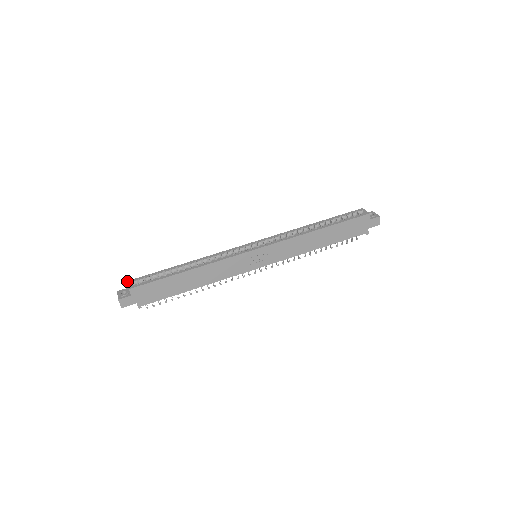
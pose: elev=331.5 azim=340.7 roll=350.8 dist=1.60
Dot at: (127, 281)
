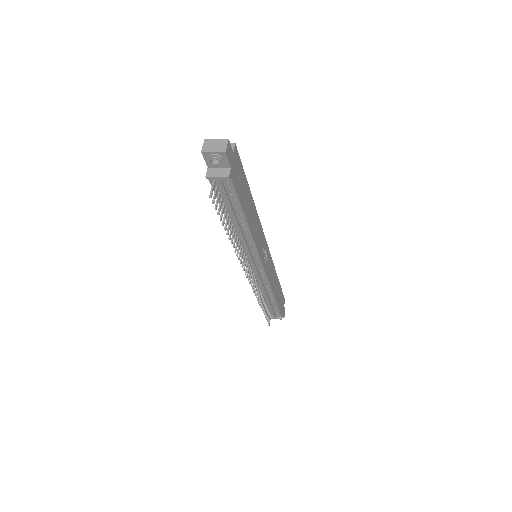
Dot at: occluded
